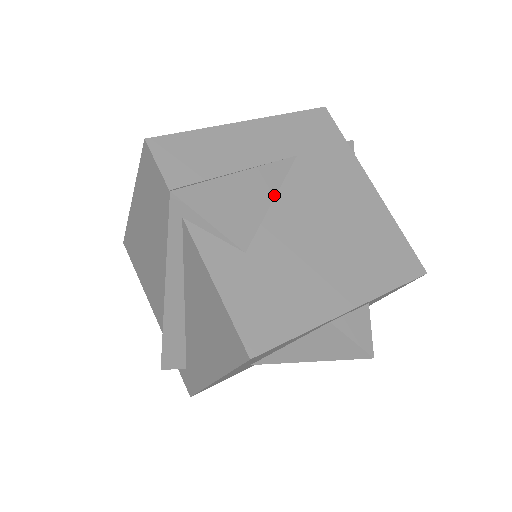
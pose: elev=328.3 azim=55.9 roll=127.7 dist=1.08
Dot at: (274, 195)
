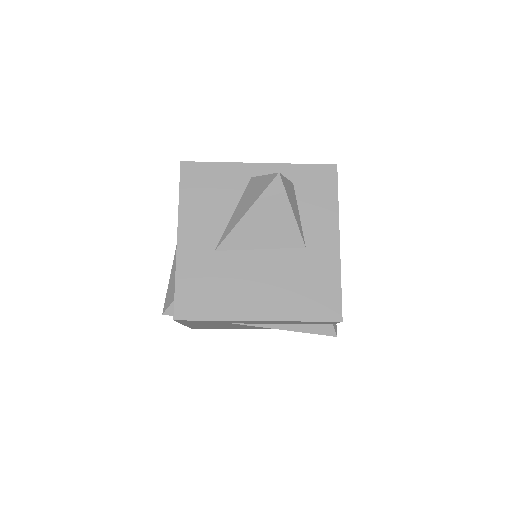
Dot at: occluded
